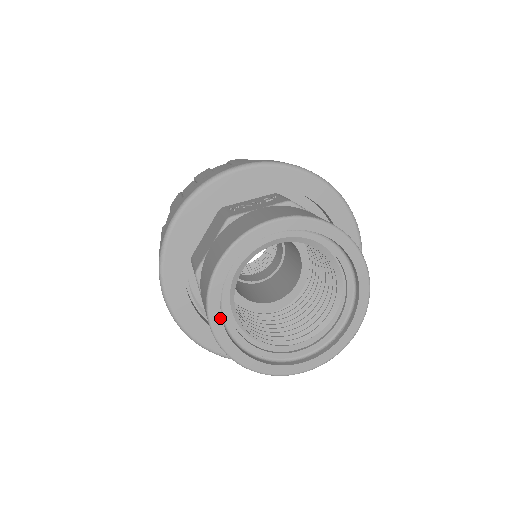
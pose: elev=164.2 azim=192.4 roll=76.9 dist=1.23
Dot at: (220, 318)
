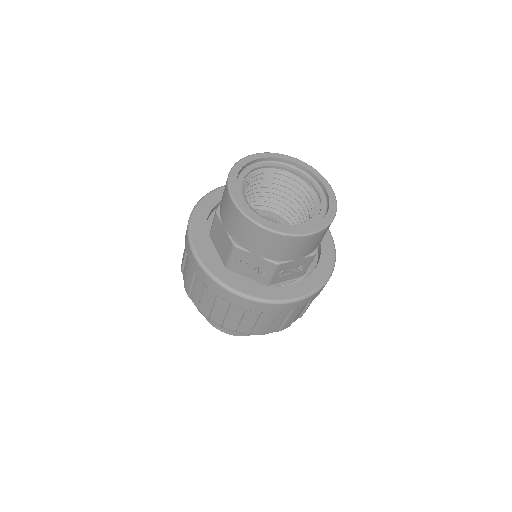
Dot at: (239, 196)
